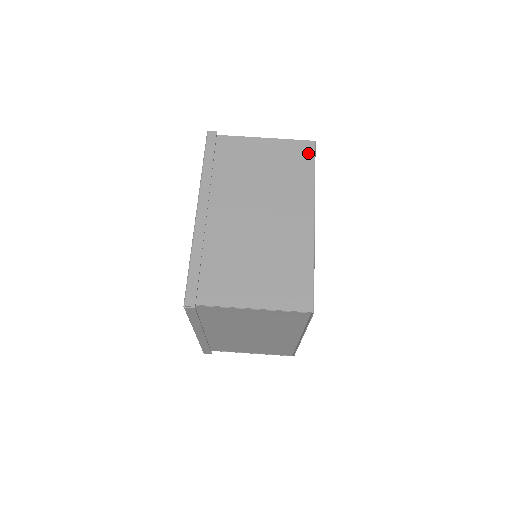
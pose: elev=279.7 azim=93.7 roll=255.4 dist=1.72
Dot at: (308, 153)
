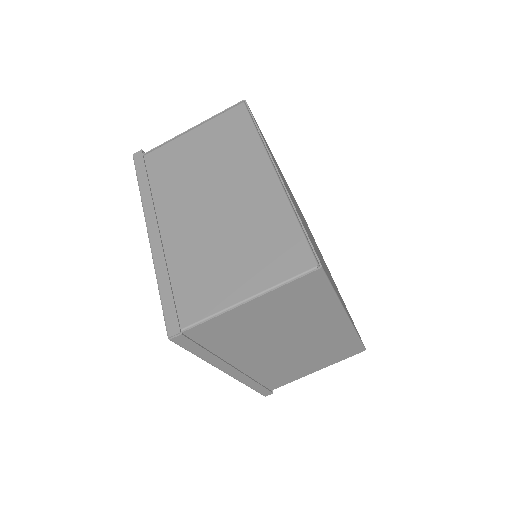
Dot at: (318, 283)
